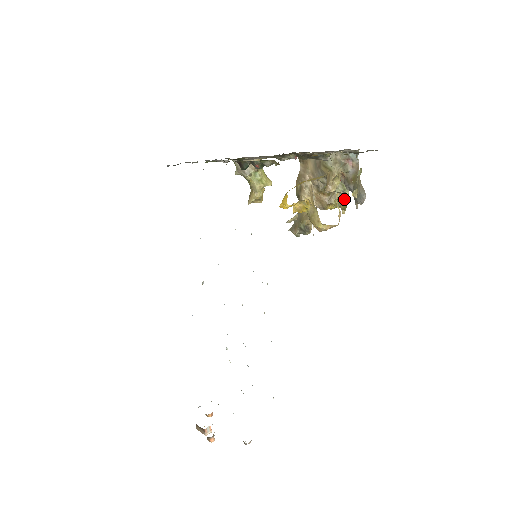
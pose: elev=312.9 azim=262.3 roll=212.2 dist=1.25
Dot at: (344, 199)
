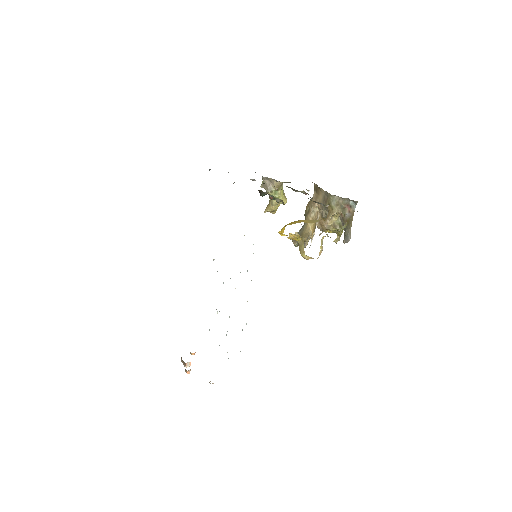
Dot at: (340, 229)
